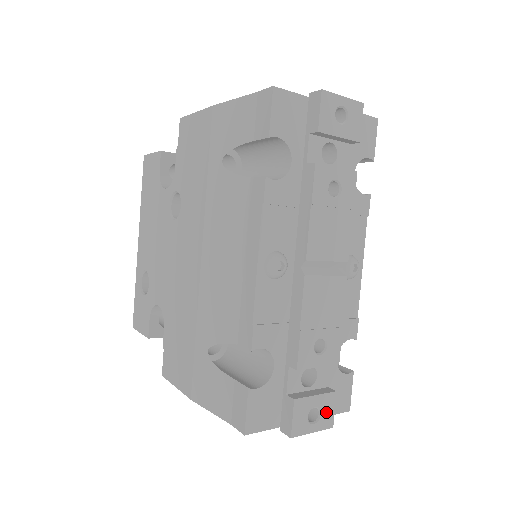
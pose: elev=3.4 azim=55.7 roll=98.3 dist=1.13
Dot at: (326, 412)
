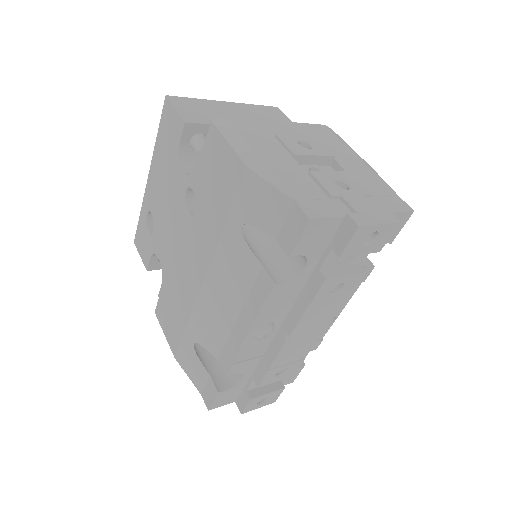
Dot at: (273, 398)
